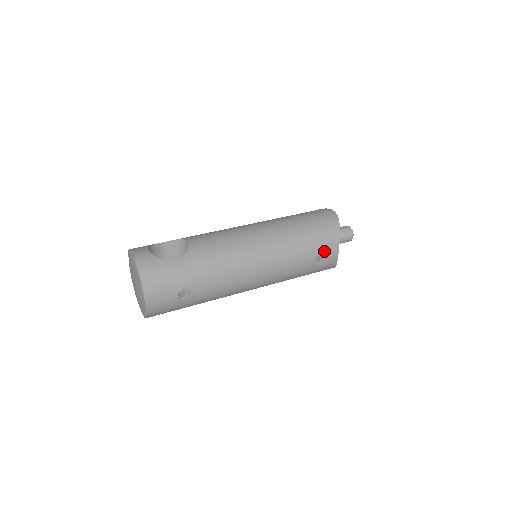
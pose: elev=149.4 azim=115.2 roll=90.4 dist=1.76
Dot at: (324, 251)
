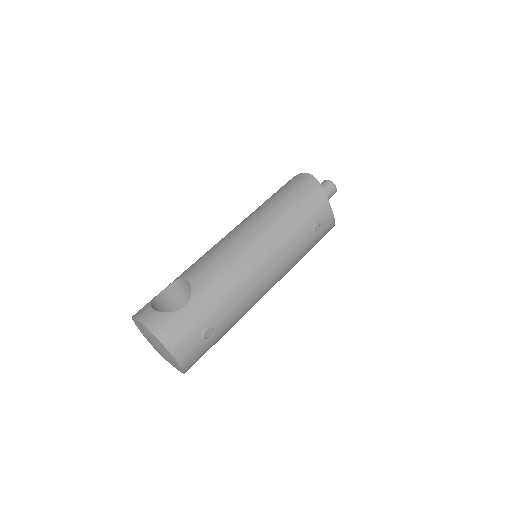
Dot at: (319, 219)
